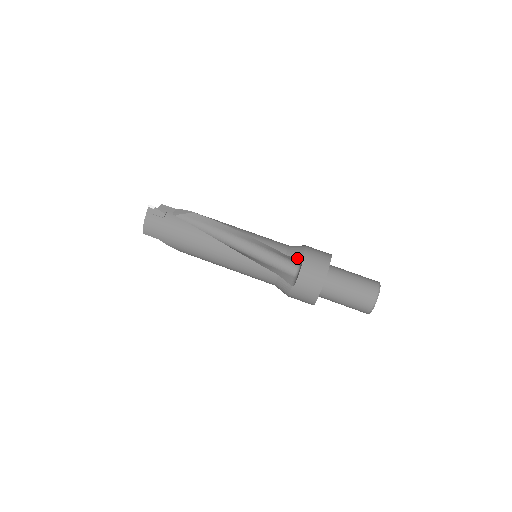
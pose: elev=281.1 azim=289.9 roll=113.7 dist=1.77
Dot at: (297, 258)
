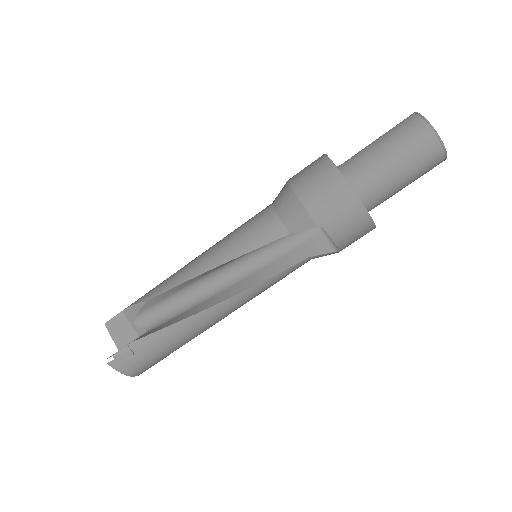
Dot at: (308, 226)
